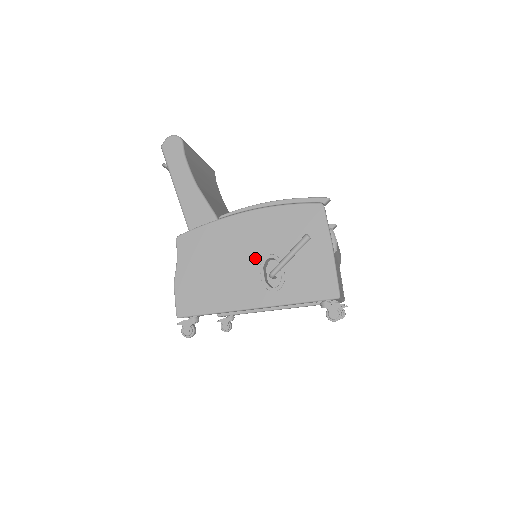
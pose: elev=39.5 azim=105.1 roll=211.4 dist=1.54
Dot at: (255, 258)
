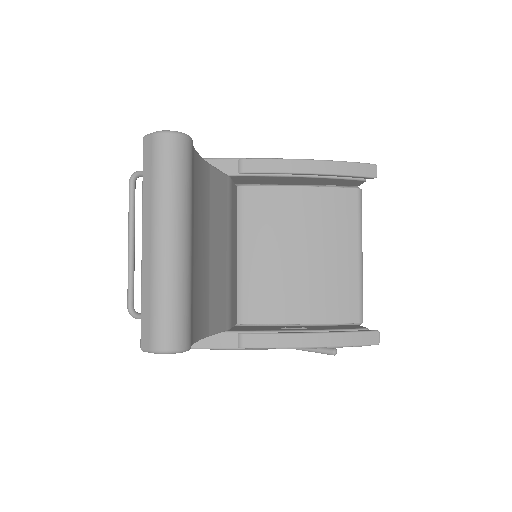
Dot at: occluded
